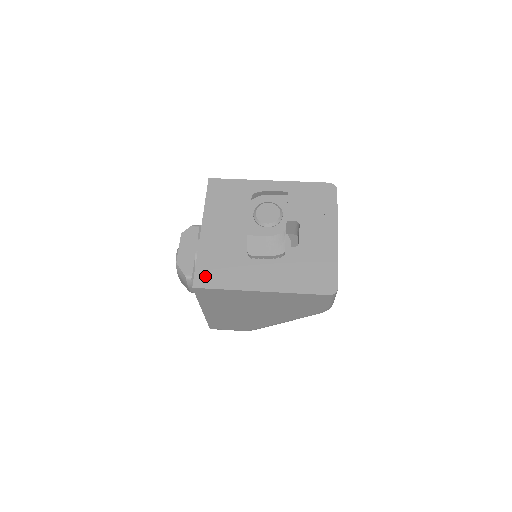
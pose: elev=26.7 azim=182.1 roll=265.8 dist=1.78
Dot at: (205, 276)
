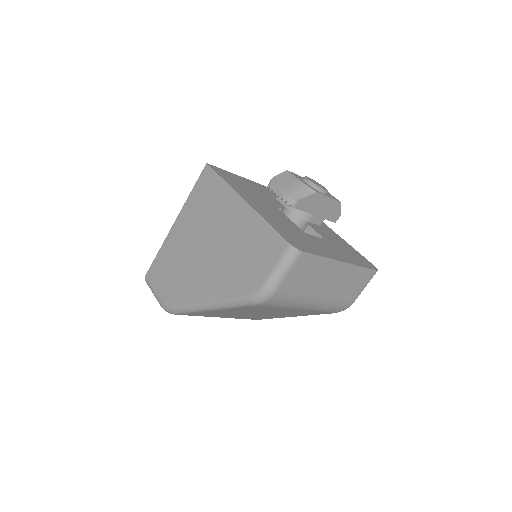
Dot at: (223, 172)
